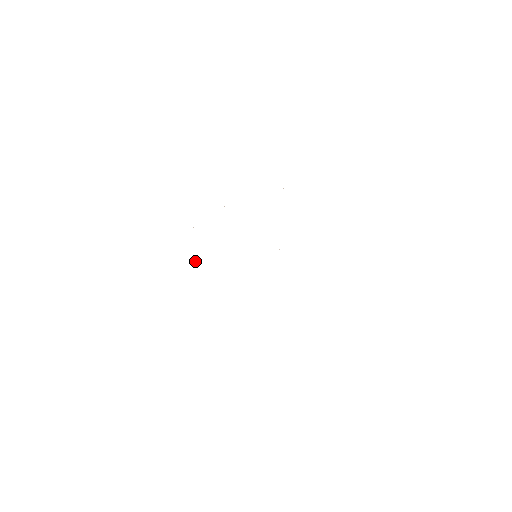
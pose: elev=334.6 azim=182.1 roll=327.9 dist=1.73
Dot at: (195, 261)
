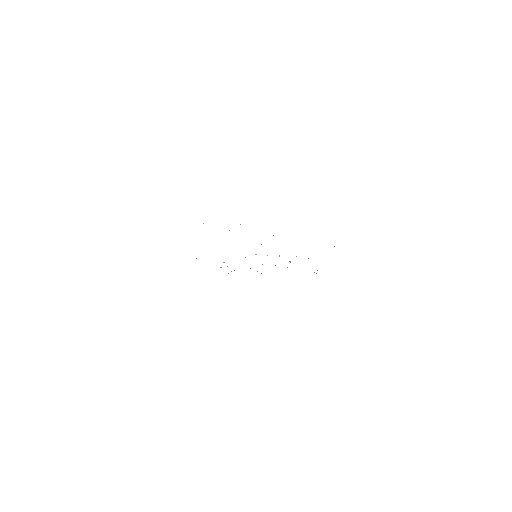
Dot at: occluded
